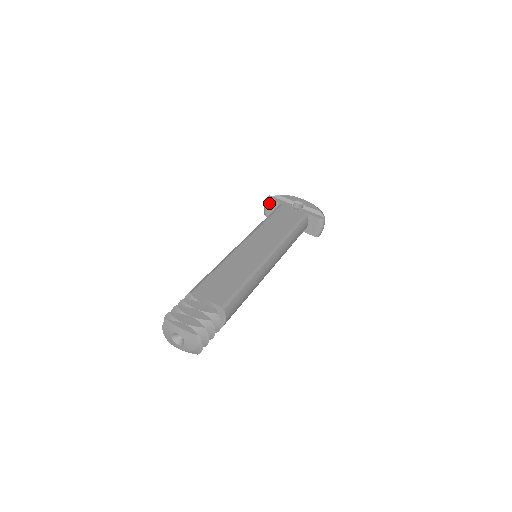
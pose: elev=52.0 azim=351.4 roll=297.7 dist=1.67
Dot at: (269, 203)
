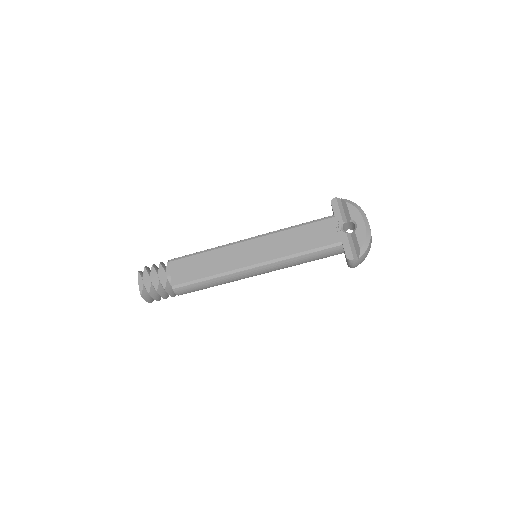
Dot at: (331, 205)
